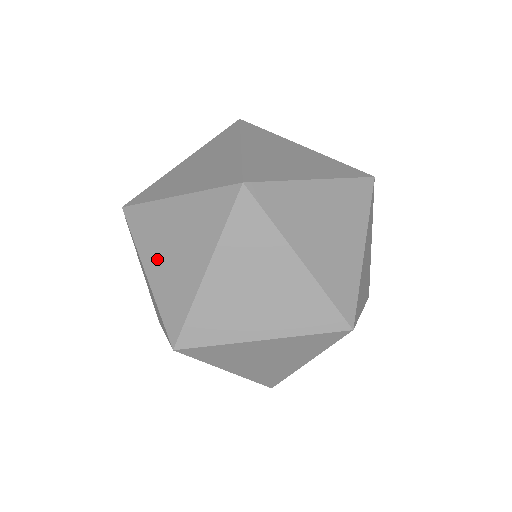
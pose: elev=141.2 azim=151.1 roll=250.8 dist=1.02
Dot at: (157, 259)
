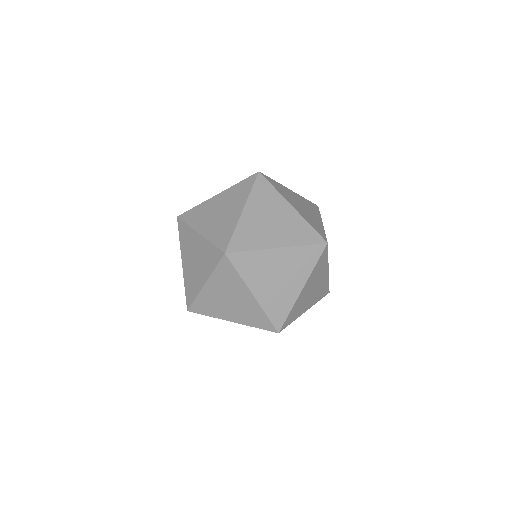
Dot at: (207, 223)
